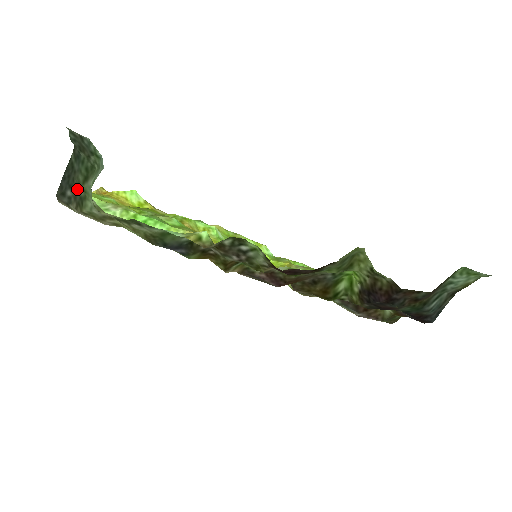
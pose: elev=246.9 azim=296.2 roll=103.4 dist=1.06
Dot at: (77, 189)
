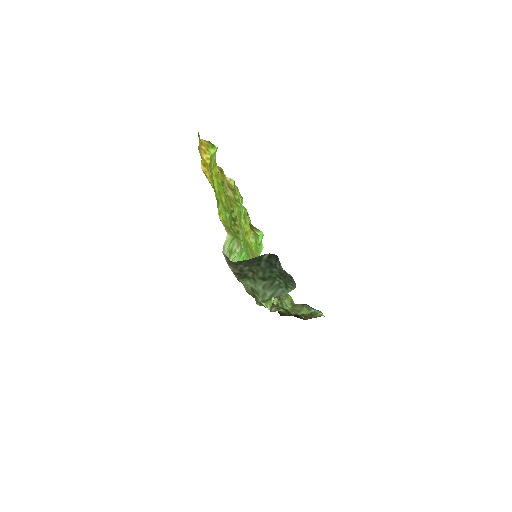
Dot at: (249, 271)
